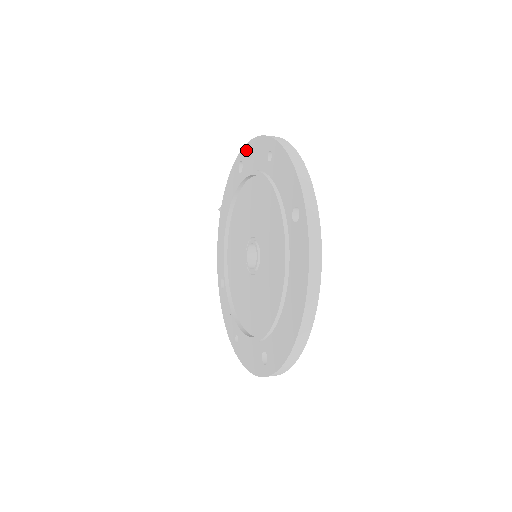
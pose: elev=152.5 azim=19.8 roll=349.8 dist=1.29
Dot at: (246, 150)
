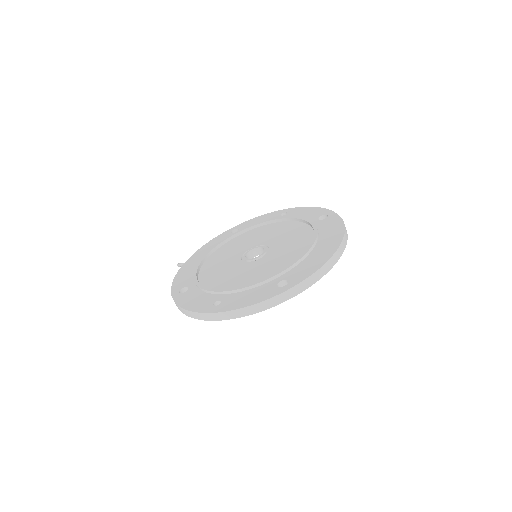
Dot at: (246, 223)
